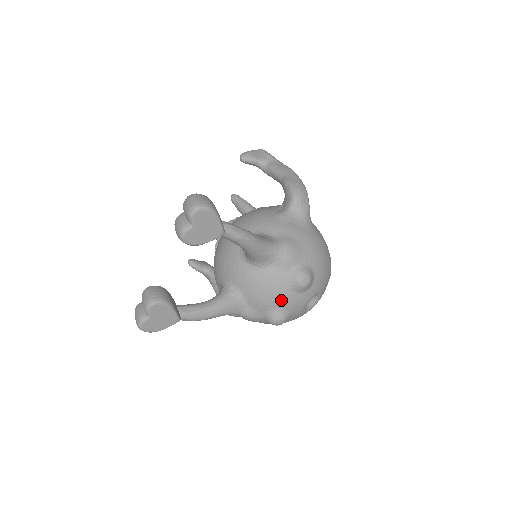
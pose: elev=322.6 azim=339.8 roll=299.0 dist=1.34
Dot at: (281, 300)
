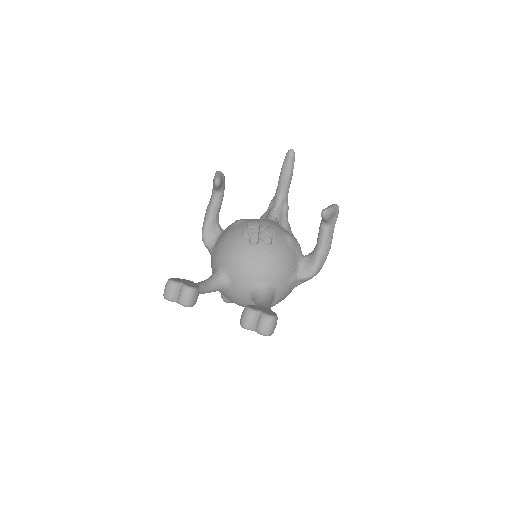
Dot at: (240, 305)
